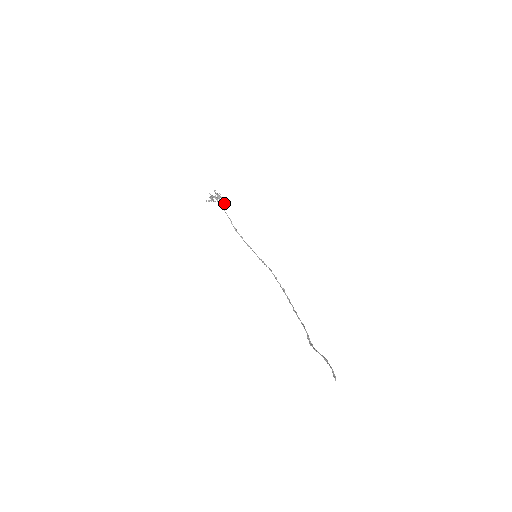
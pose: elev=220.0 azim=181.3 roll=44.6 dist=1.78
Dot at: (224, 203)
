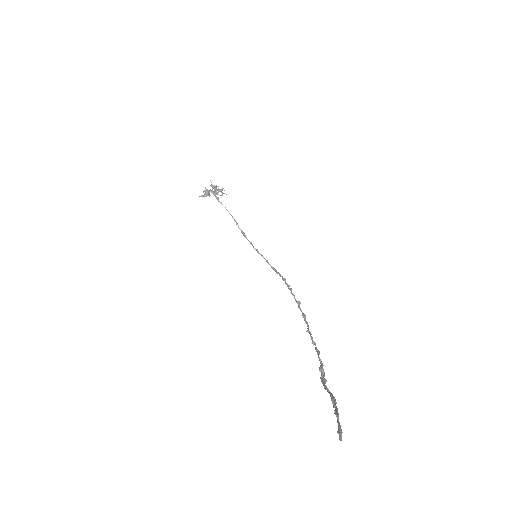
Dot at: (220, 195)
